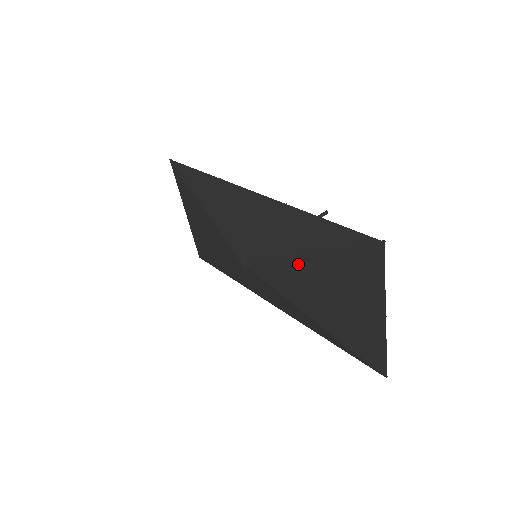
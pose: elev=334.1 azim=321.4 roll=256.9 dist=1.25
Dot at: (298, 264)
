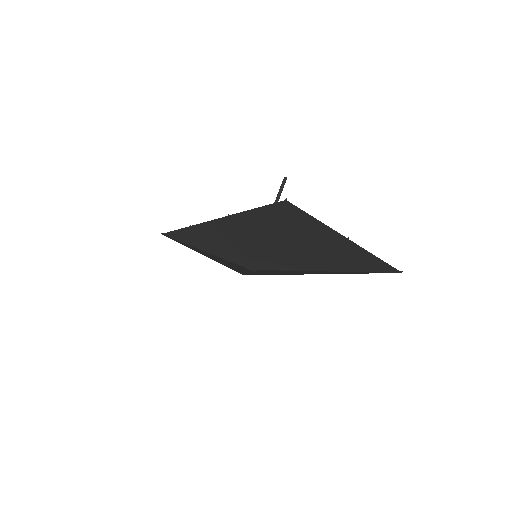
Dot at: (271, 247)
